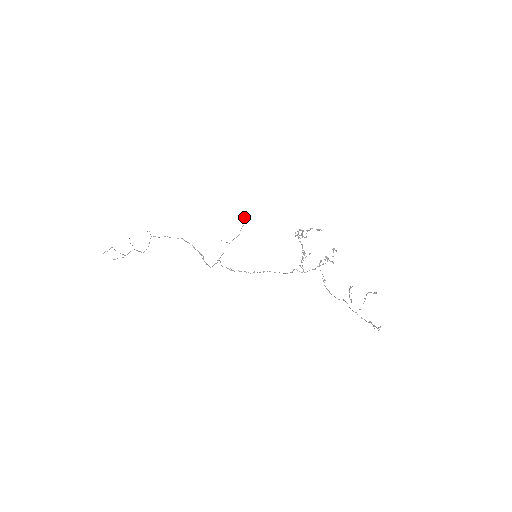
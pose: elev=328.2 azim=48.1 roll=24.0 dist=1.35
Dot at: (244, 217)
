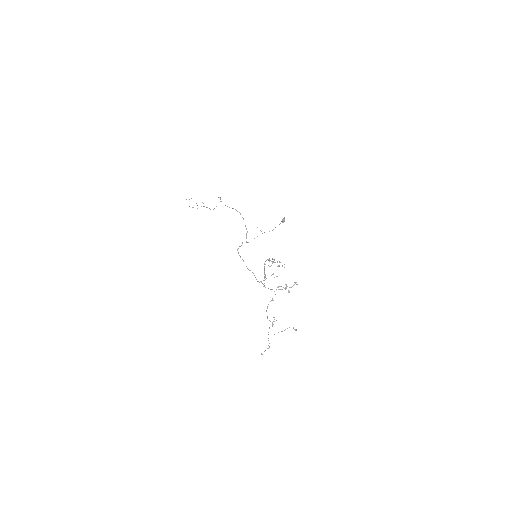
Dot at: (282, 219)
